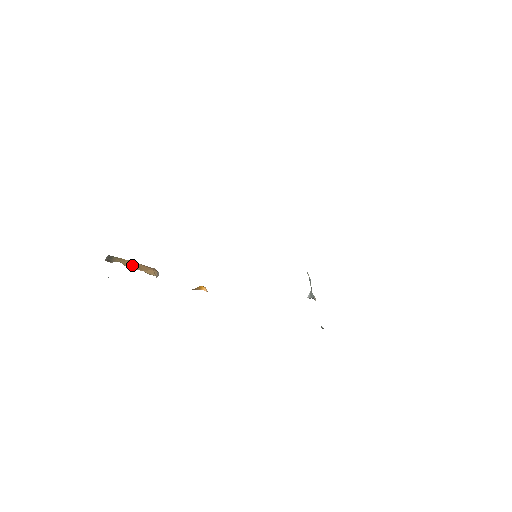
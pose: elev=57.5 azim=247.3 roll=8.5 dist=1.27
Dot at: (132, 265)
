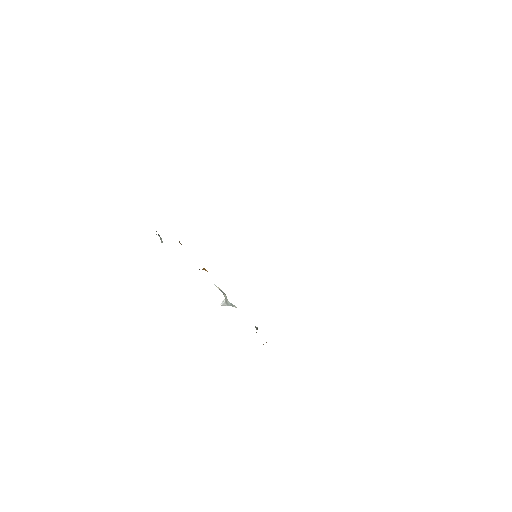
Dot at: occluded
